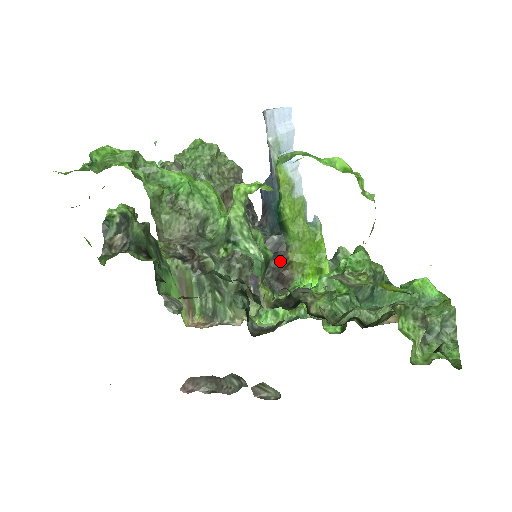
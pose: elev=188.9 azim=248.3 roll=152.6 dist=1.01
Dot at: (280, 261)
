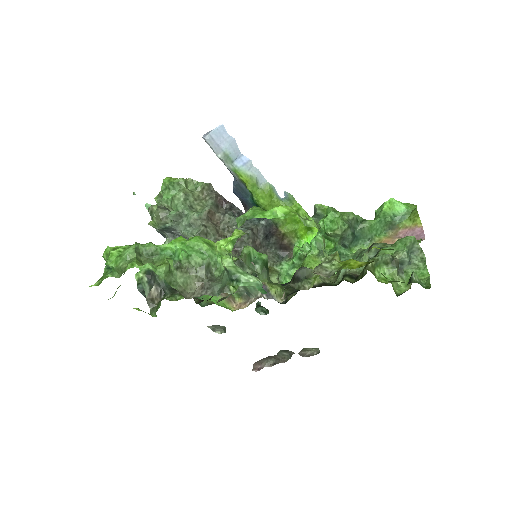
Dot at: (276, 236)
